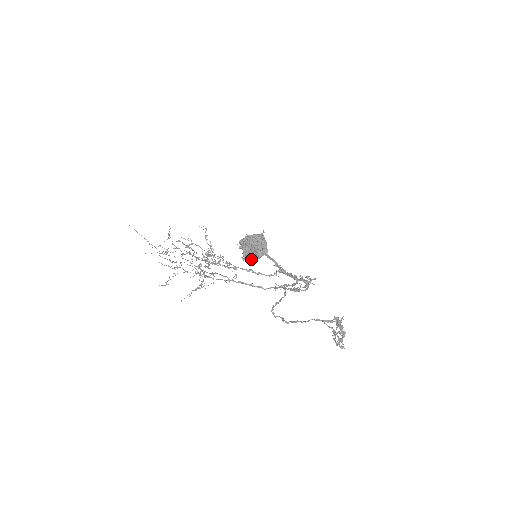
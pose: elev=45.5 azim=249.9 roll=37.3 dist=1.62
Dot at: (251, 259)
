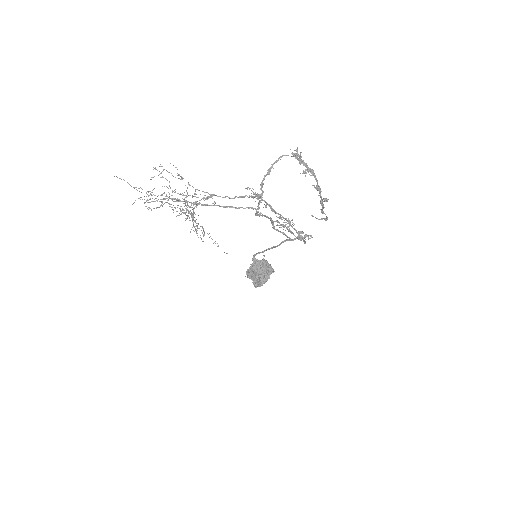
Dot at: (261, 281)
